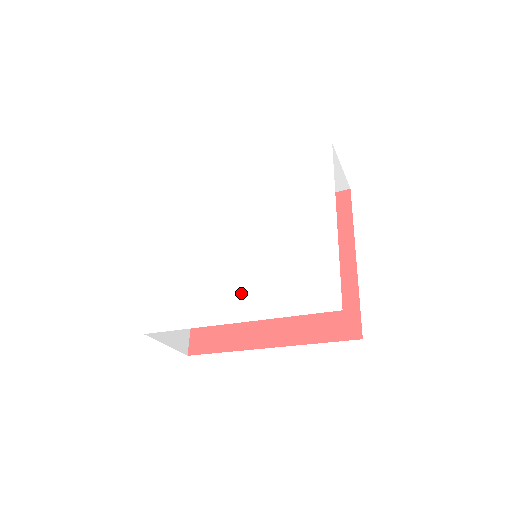
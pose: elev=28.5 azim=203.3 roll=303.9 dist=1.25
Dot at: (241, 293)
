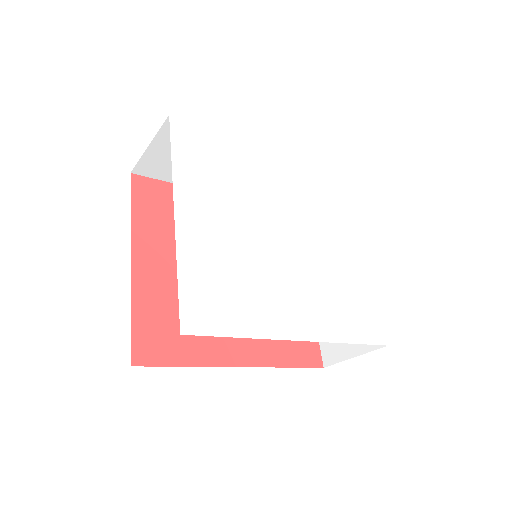
Dot at: (301, 305)
